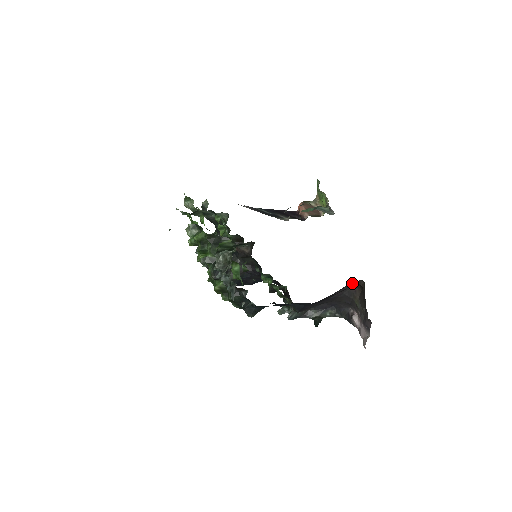
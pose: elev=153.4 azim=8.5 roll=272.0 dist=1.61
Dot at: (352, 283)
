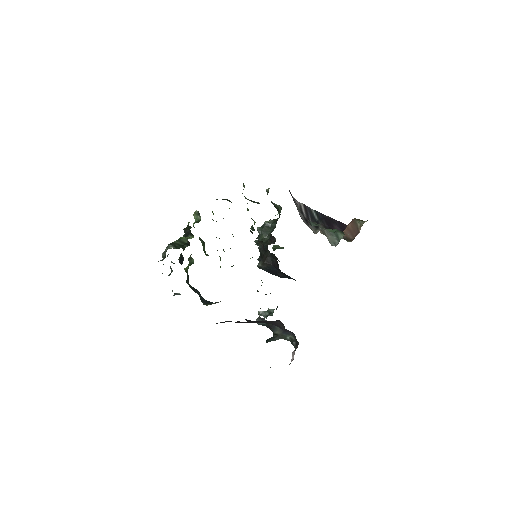
Dot at: (272, 321)
